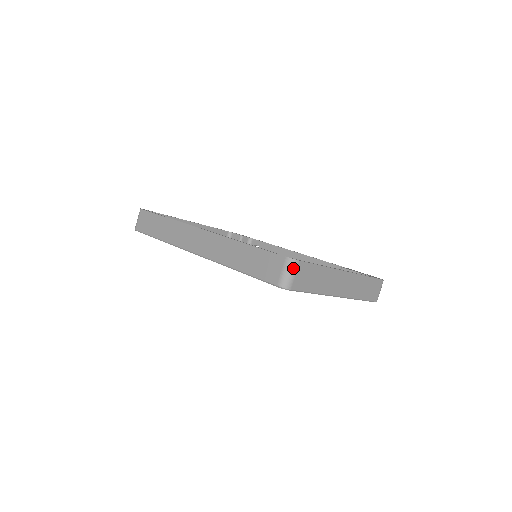
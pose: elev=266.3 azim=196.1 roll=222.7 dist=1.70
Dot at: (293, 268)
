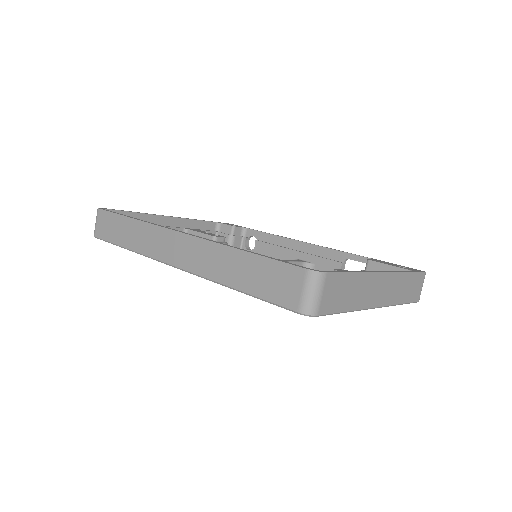
Dot at: (319, 285)
